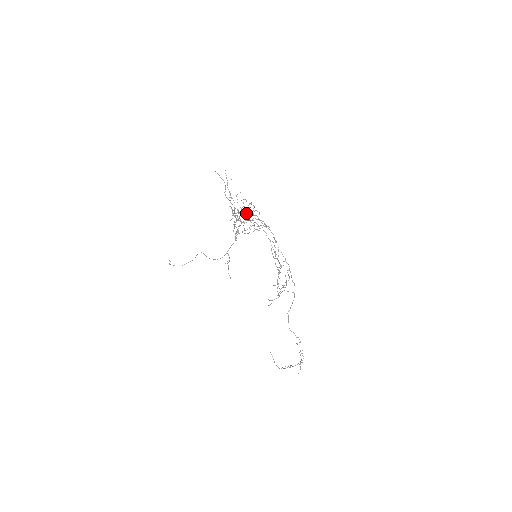
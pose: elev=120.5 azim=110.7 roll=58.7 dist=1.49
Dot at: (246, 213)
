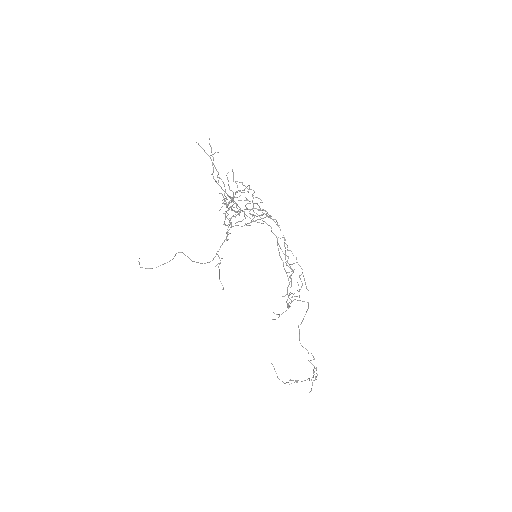
Dot at: occluded
